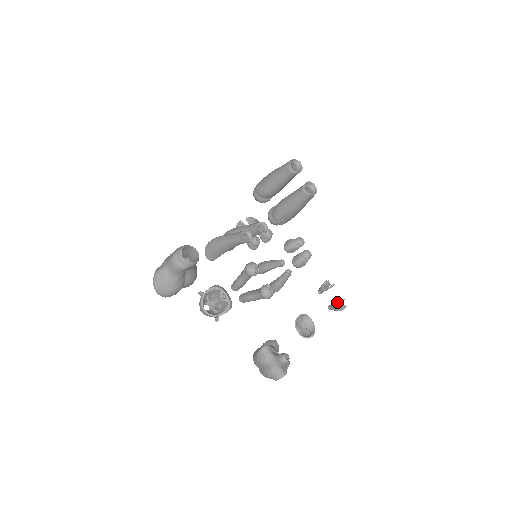
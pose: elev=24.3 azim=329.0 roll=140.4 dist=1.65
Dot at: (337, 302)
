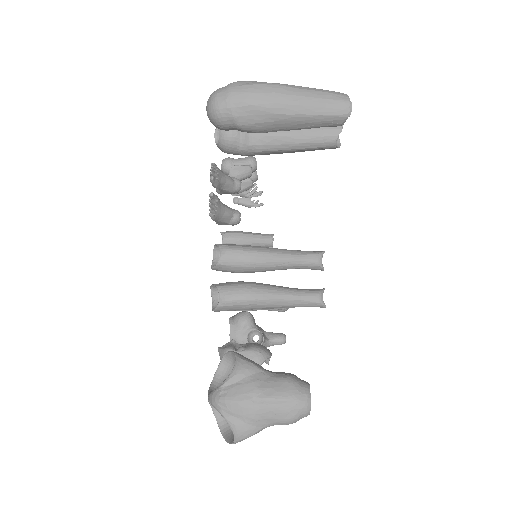
Dot at: occluded
